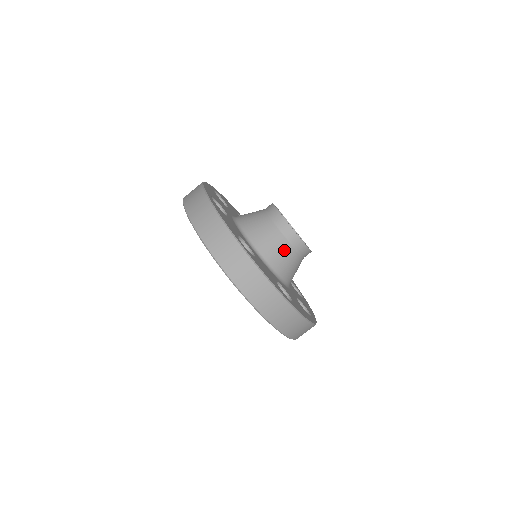
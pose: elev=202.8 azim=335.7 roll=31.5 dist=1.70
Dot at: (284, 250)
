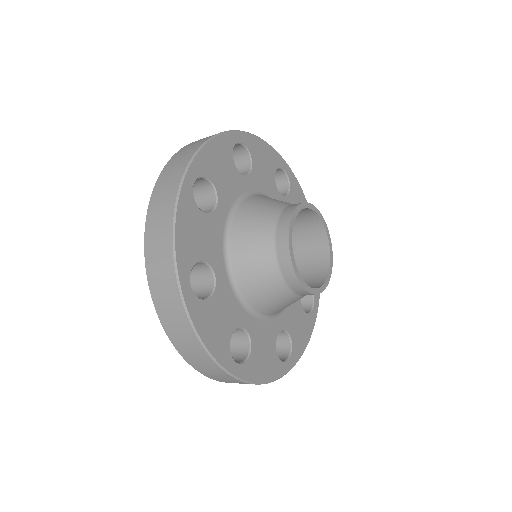
Dot at: (261, 248)
